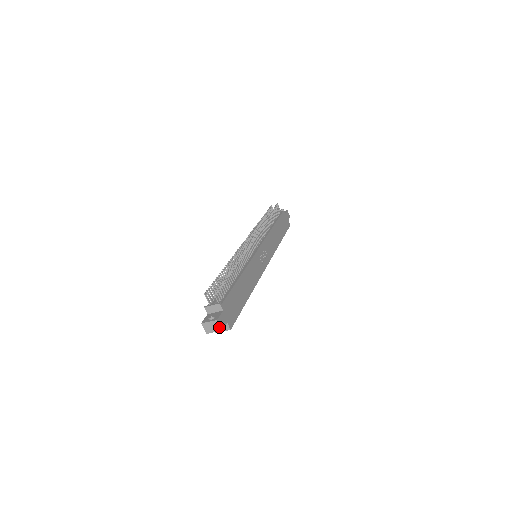
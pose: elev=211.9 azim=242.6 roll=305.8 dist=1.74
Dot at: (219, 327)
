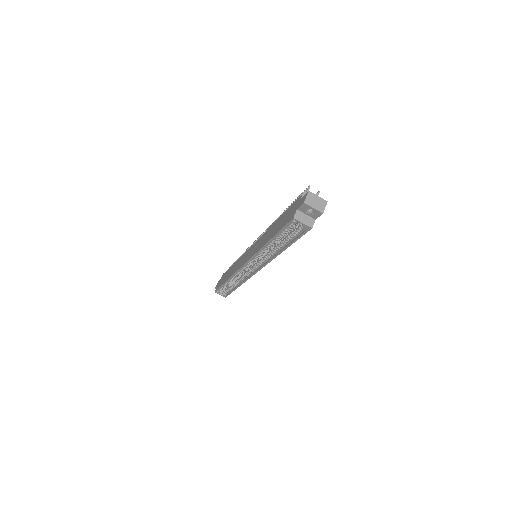
Dot at: (323, 208)
